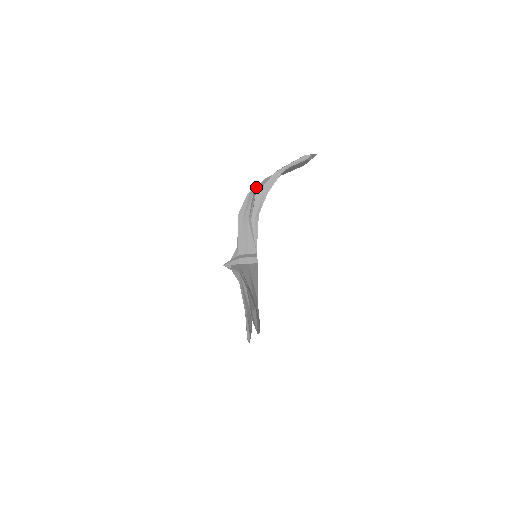
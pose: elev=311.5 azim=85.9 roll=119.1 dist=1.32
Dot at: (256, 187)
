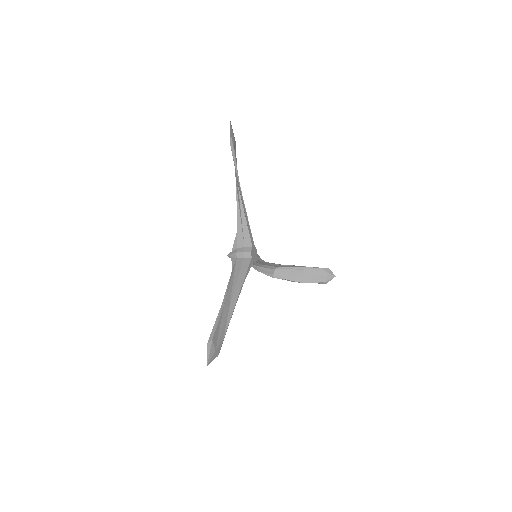
Dot at: (279, 278)
